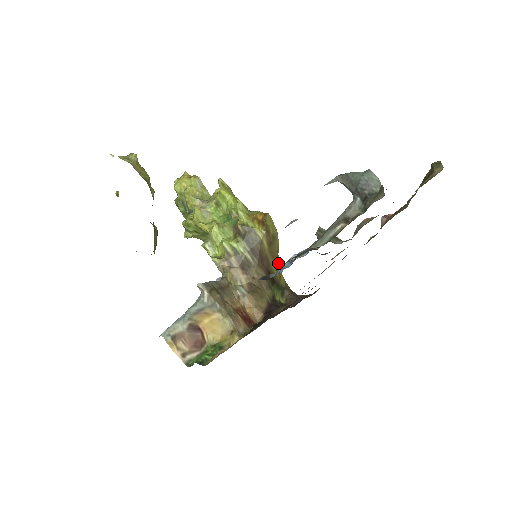
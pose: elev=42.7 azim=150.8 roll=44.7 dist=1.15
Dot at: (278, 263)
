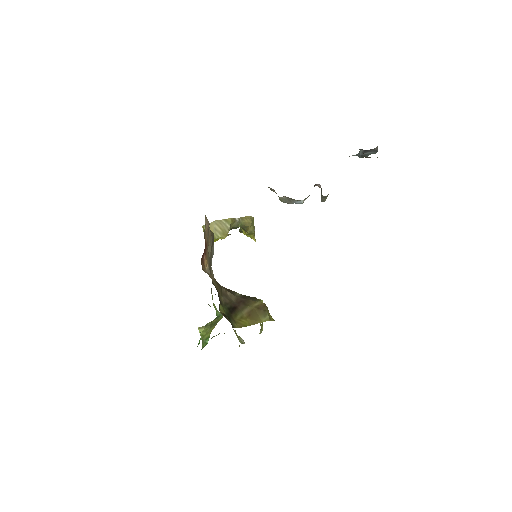
Dot at: (245, 323)
